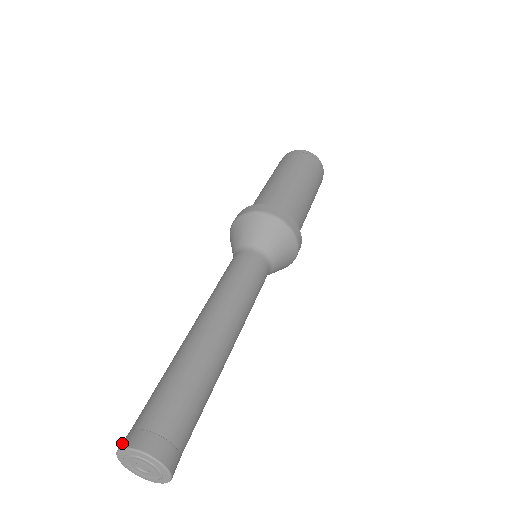
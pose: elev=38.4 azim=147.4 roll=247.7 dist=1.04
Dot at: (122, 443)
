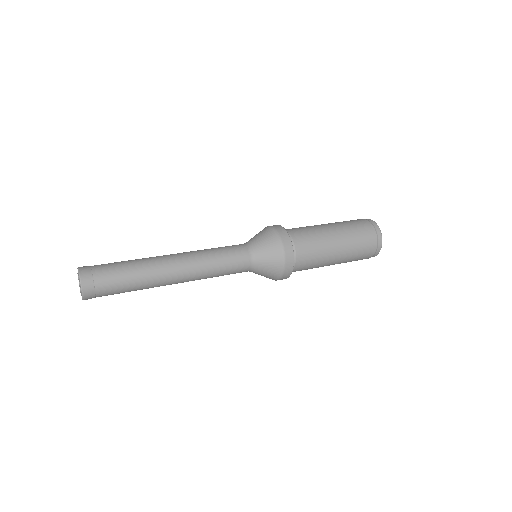
Dot at: occluded
